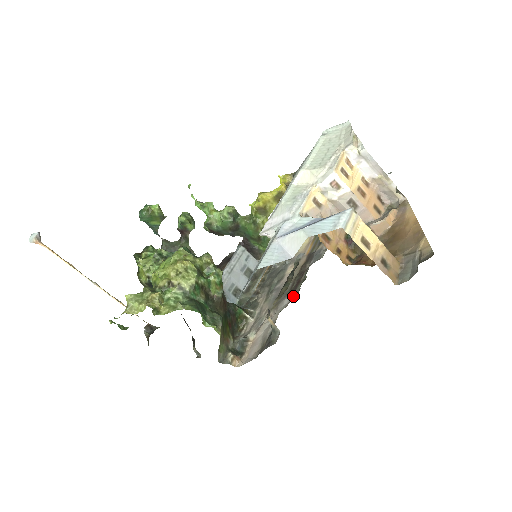
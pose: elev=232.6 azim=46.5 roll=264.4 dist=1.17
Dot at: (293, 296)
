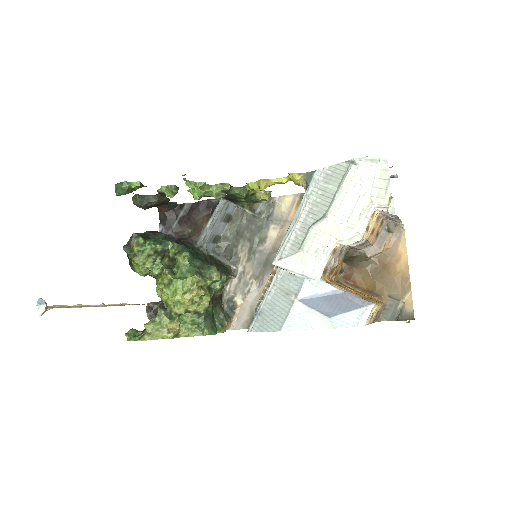
Dot at: occluded
